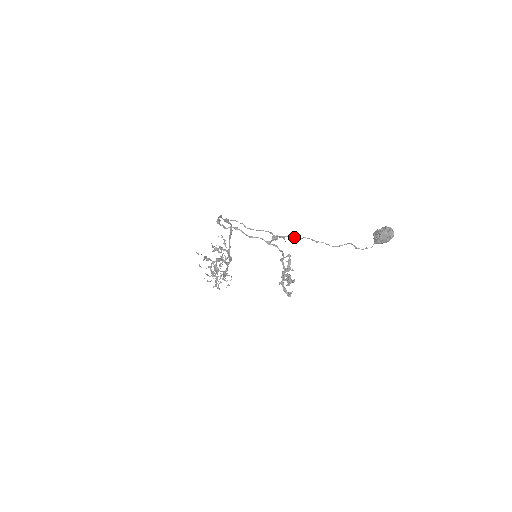
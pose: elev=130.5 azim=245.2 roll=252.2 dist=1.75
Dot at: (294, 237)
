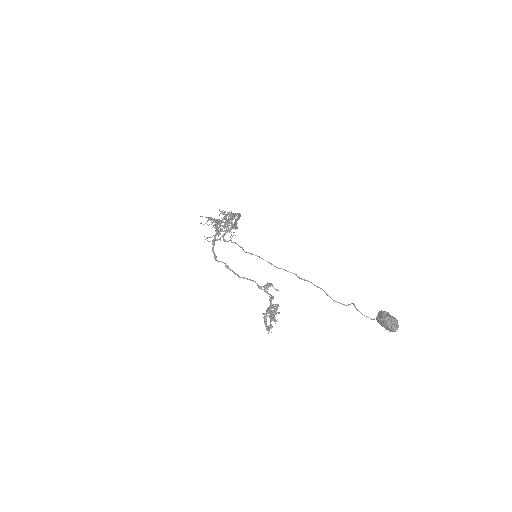
Dot at: (295, 274)
